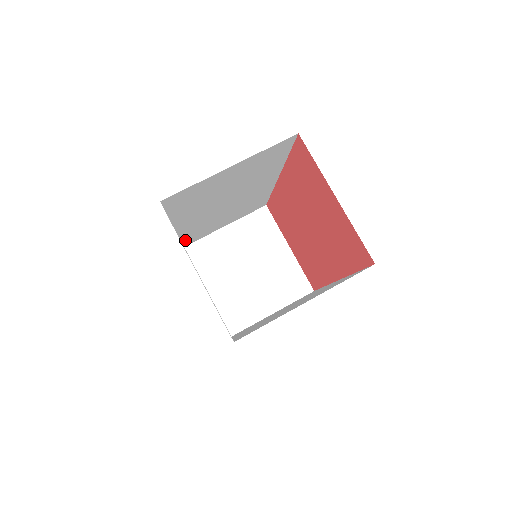
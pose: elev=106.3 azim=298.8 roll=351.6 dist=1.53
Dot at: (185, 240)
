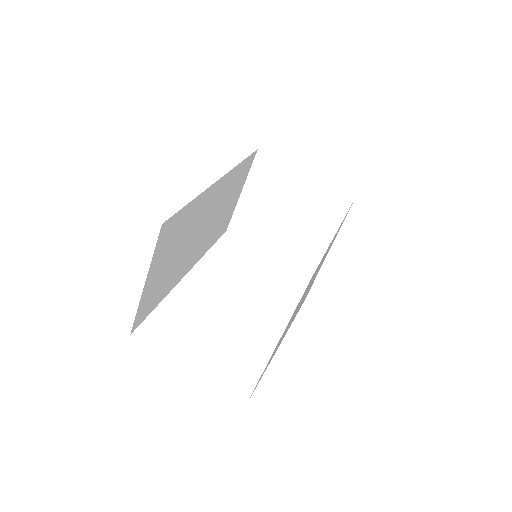
Dot at: (216, 239)
